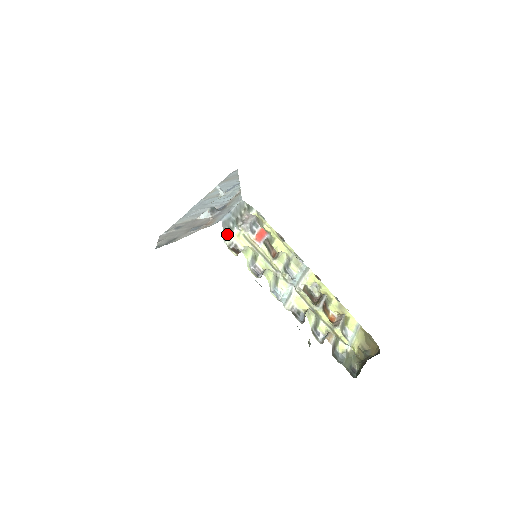
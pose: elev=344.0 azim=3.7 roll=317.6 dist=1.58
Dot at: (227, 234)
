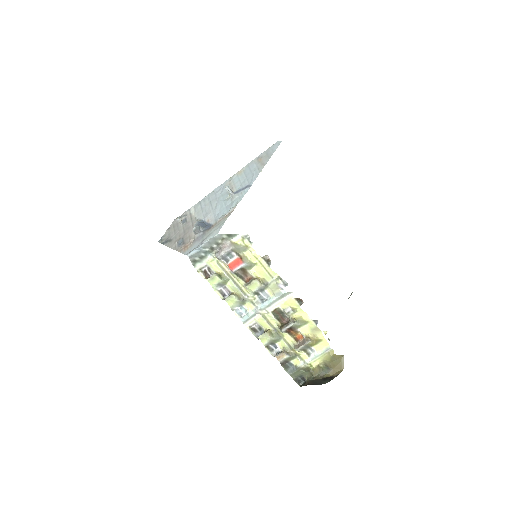
Dot at: (198, 261)
